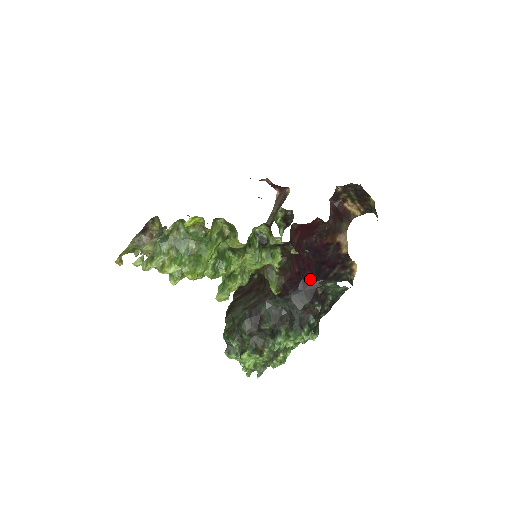
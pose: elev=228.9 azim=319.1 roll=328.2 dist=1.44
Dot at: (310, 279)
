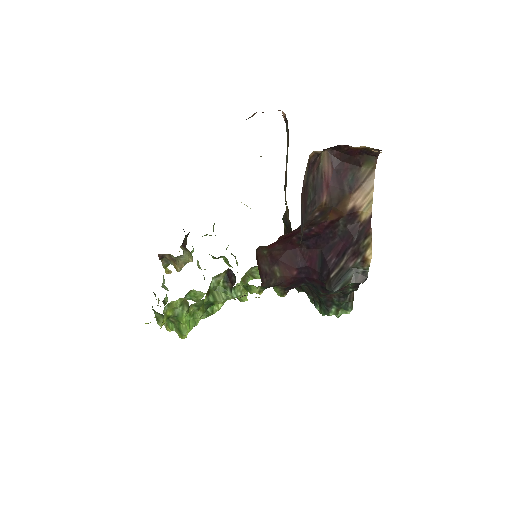
Dot at: (314, 276)
